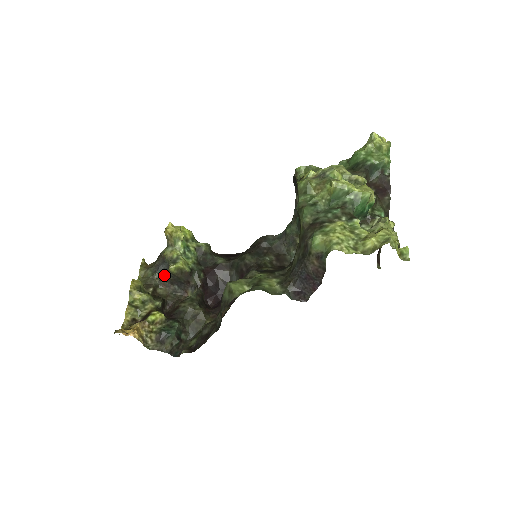
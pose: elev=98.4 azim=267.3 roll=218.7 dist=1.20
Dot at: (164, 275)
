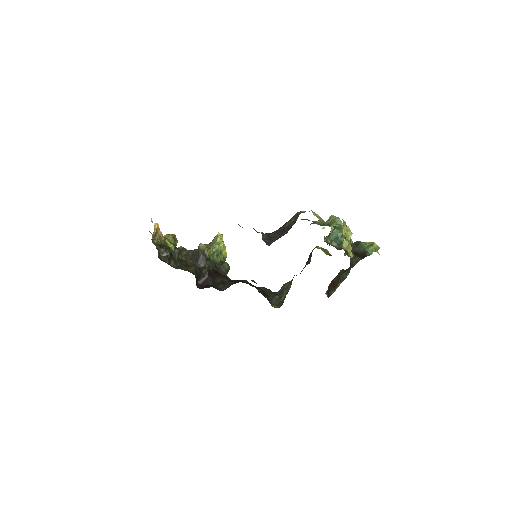
Dot at: (192, 251)
